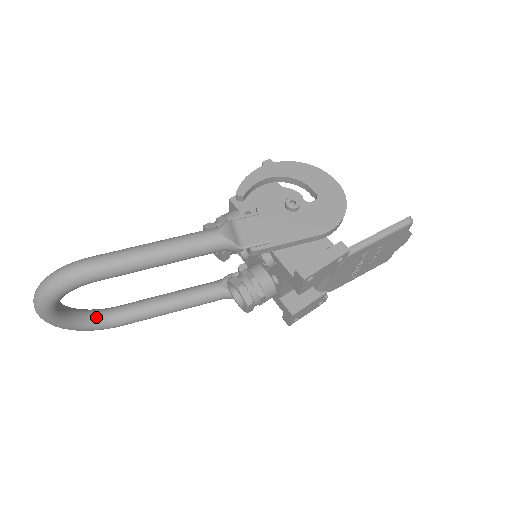
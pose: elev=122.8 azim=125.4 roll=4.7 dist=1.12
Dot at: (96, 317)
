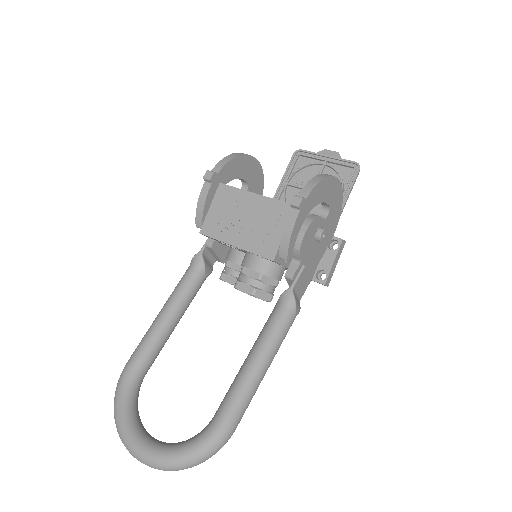
Dot at: (138, 396)
